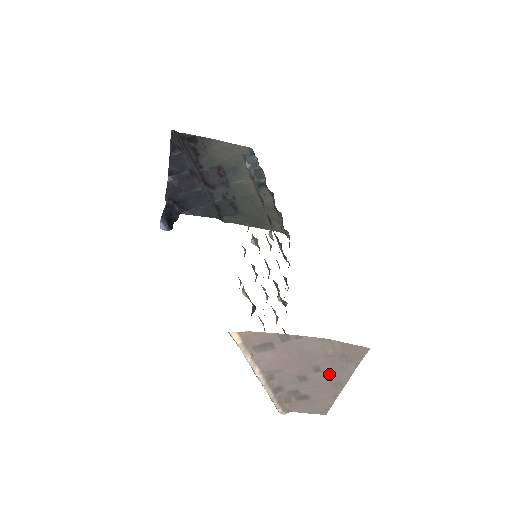
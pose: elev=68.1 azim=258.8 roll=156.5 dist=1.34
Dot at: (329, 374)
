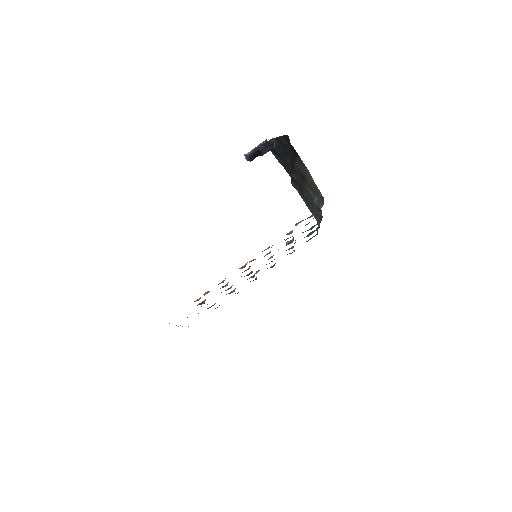
Dot at: occluded
